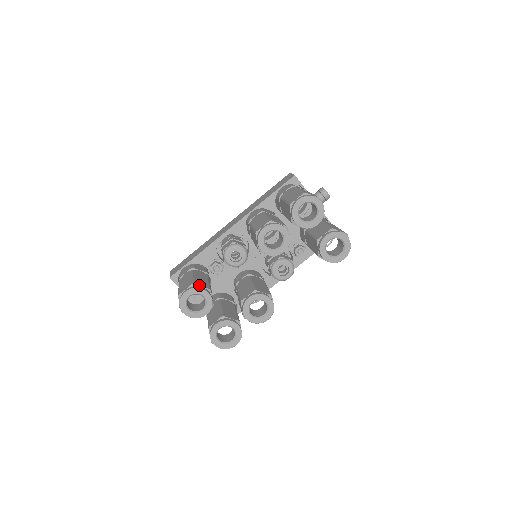
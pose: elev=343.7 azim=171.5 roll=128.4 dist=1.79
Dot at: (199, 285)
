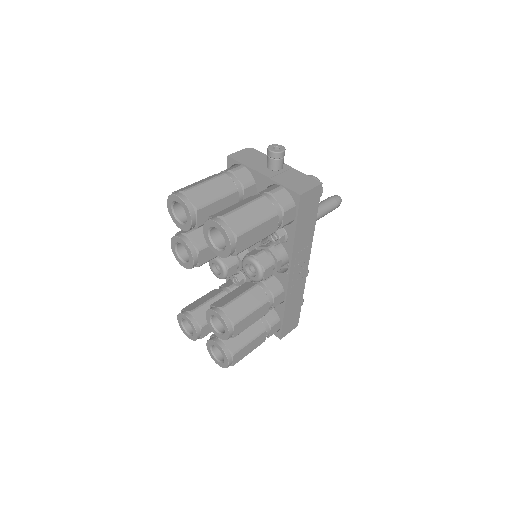
Dot at: (185, 309)
